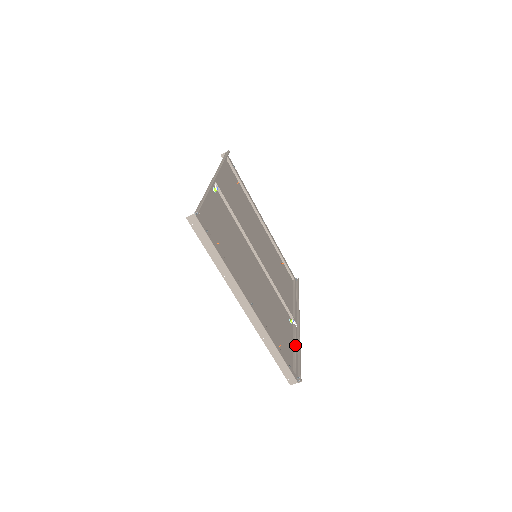
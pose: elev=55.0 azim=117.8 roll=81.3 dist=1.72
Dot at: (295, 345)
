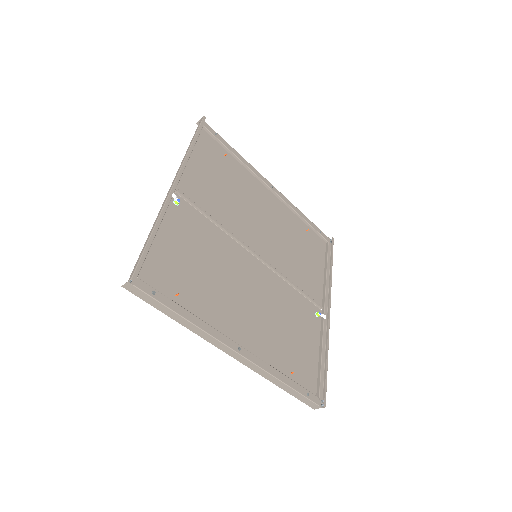
Dot at: (321, 351)
